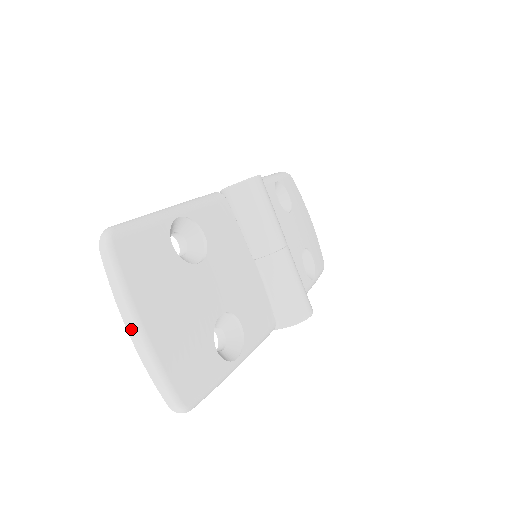
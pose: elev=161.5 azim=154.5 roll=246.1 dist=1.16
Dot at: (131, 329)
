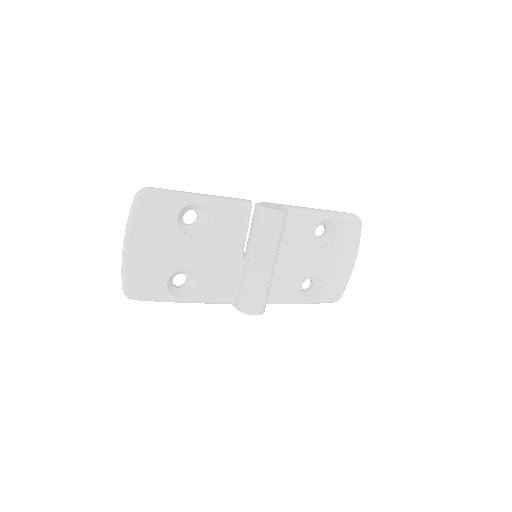
Dot at: (124, 242)
